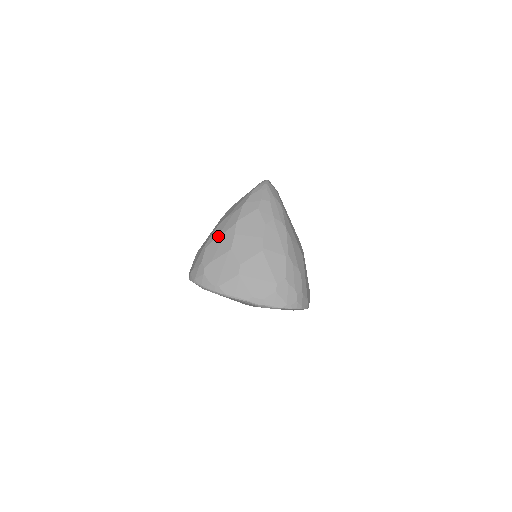
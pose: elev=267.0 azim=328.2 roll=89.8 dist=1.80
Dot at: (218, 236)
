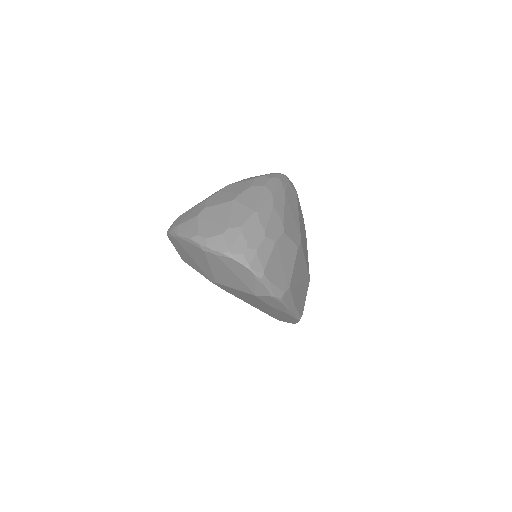
Dot at: occluded
